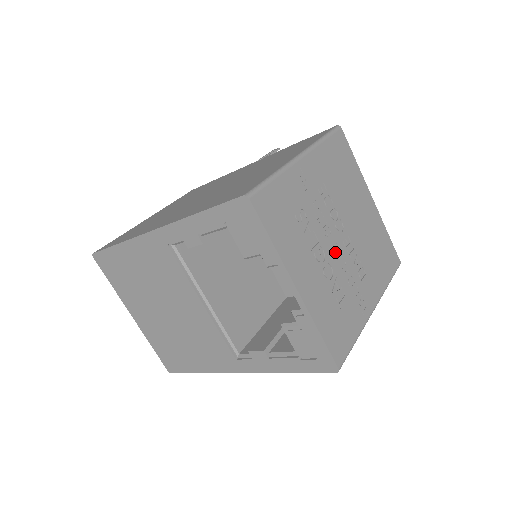
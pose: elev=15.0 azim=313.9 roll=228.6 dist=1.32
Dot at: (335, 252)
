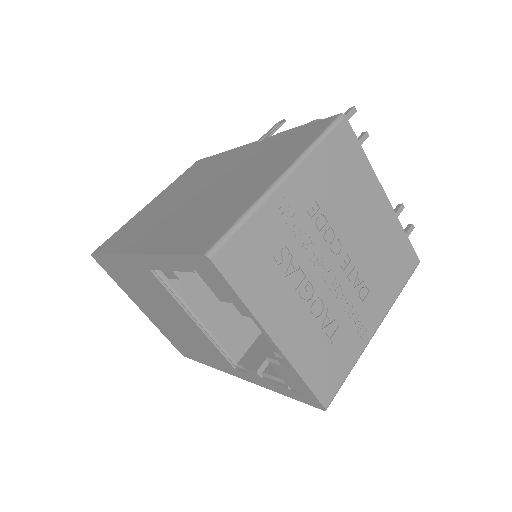
Dot at: (328, 281)
